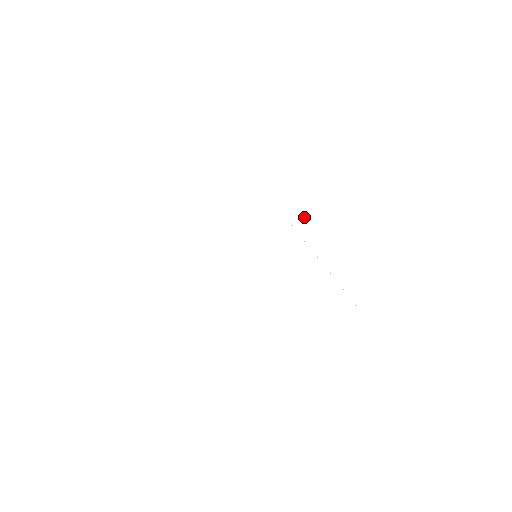
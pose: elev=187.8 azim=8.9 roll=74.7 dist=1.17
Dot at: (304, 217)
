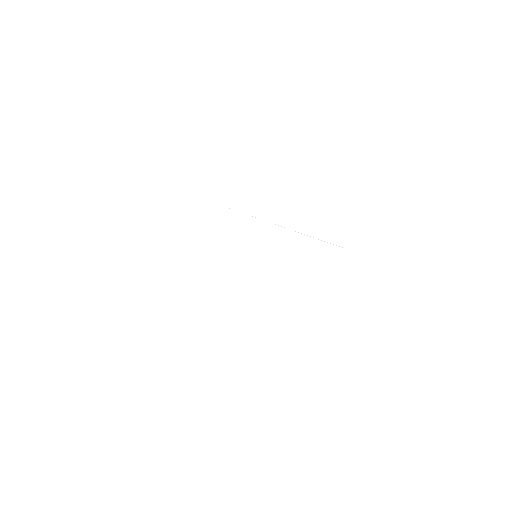
Dot at: (272, 210)
